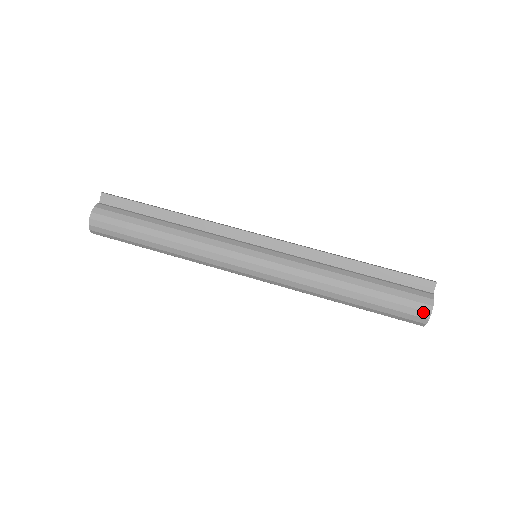
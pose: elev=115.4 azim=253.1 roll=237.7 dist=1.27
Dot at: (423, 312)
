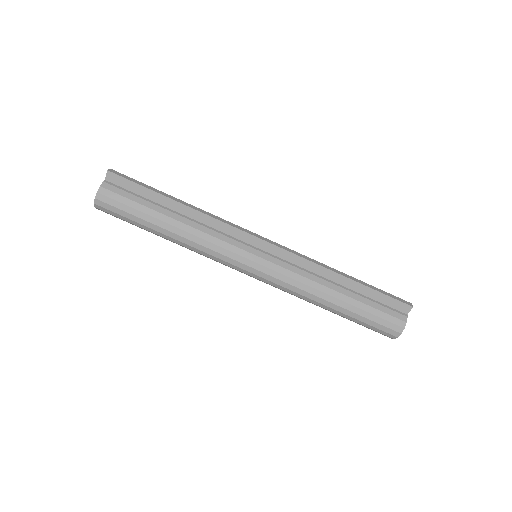
Dot at: (394, 332)
